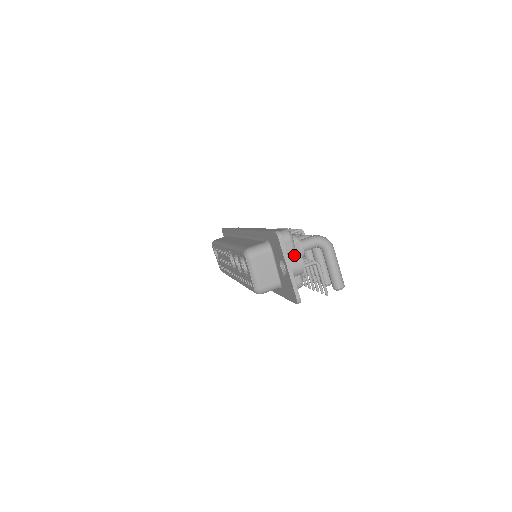
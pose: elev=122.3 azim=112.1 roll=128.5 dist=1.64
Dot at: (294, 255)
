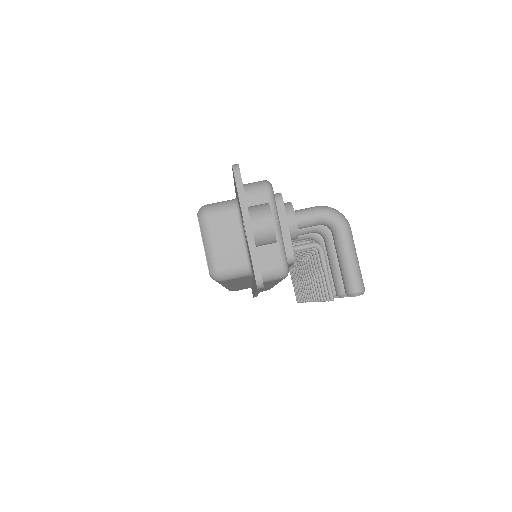
Dot at: (261, 206)
